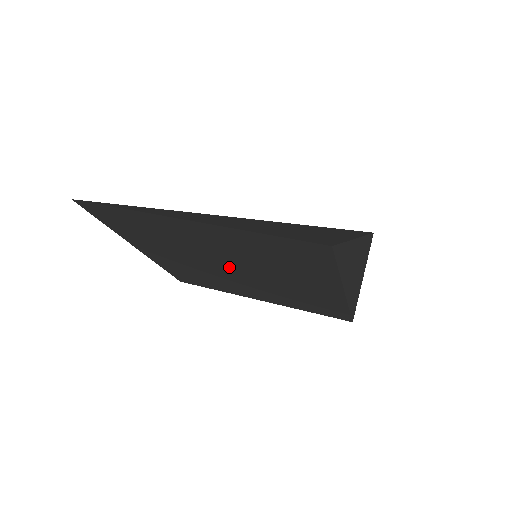
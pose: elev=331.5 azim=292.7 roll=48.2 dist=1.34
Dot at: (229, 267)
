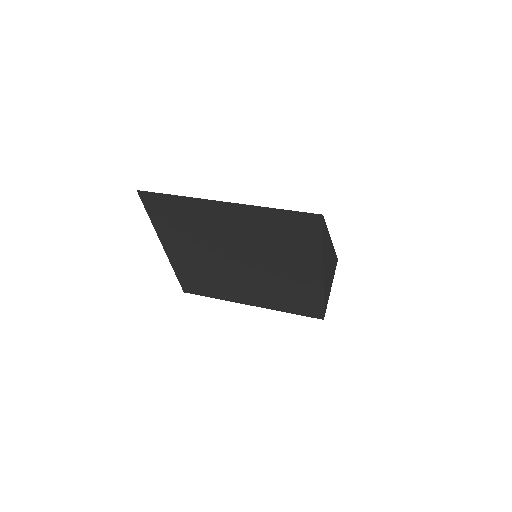
Dot at: (238, 258)
